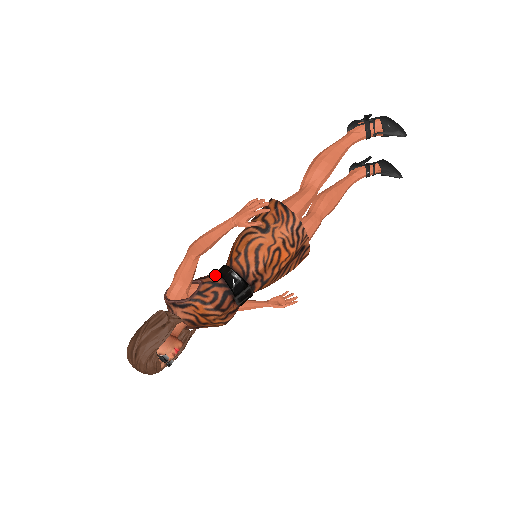
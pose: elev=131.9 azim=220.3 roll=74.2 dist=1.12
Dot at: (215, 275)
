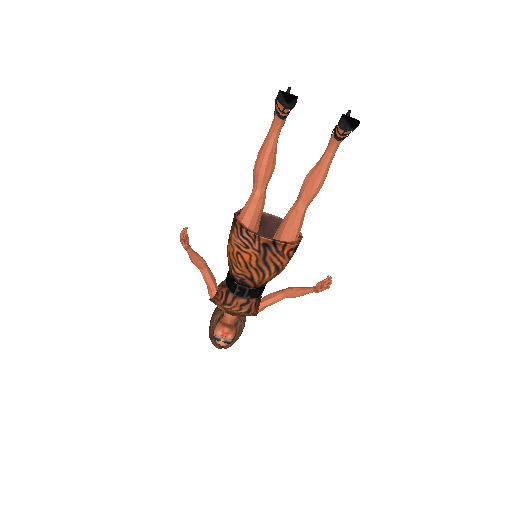
Dot at: occluded
